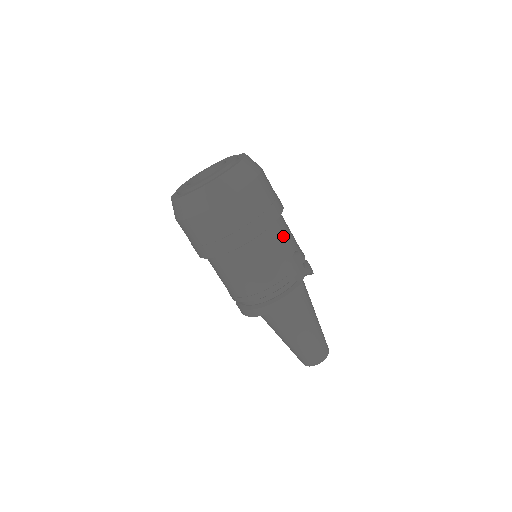
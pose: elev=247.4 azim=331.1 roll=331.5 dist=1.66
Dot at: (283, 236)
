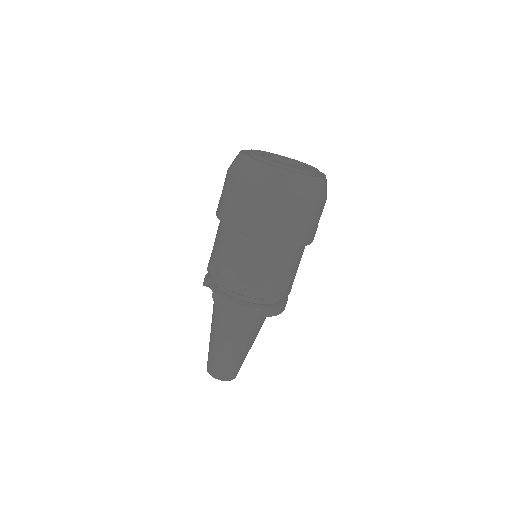
Dot at: occluded
